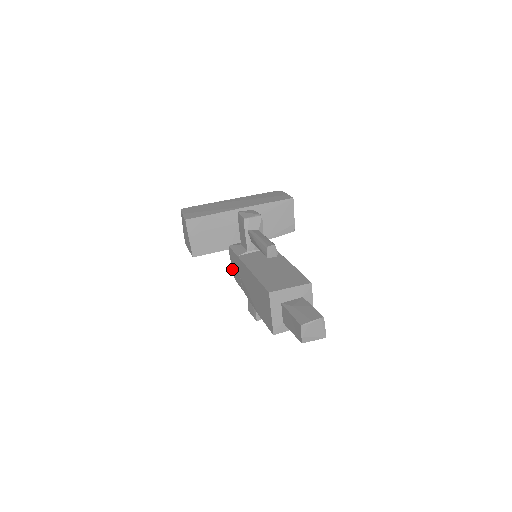
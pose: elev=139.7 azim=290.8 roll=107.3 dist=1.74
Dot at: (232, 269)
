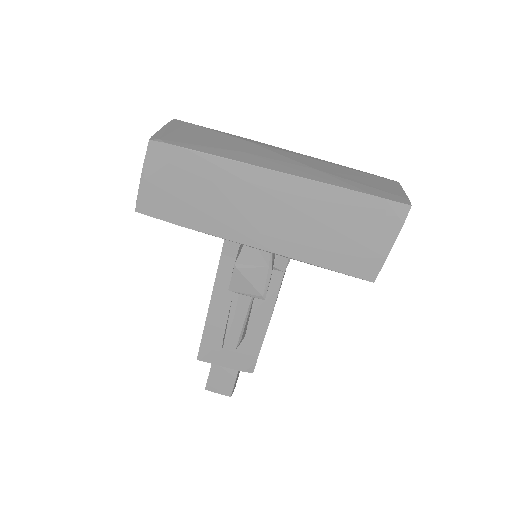
Dot at: occluded
